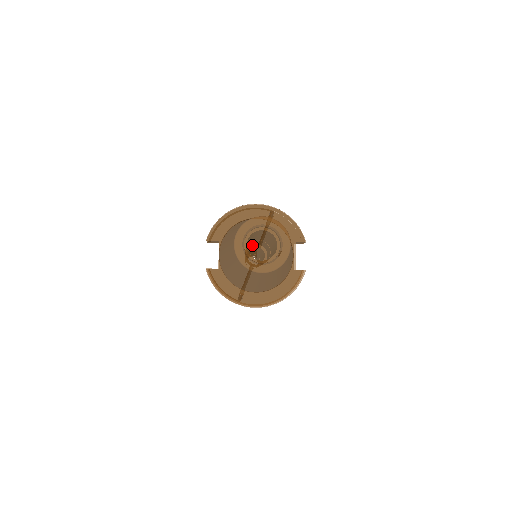
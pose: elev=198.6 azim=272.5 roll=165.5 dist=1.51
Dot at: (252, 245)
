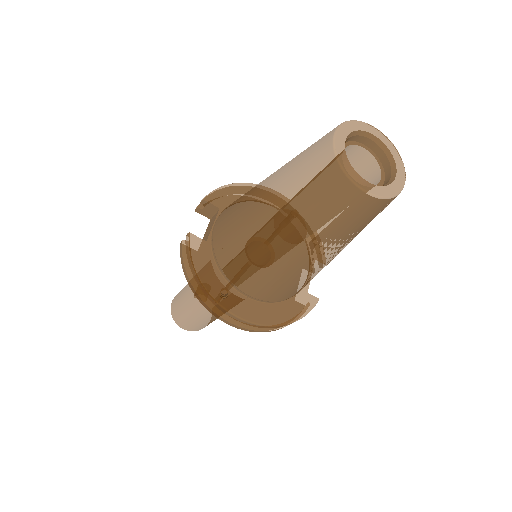
Dot at: occluded
